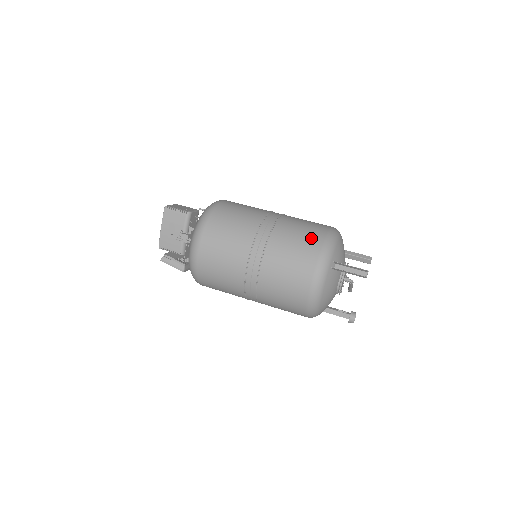
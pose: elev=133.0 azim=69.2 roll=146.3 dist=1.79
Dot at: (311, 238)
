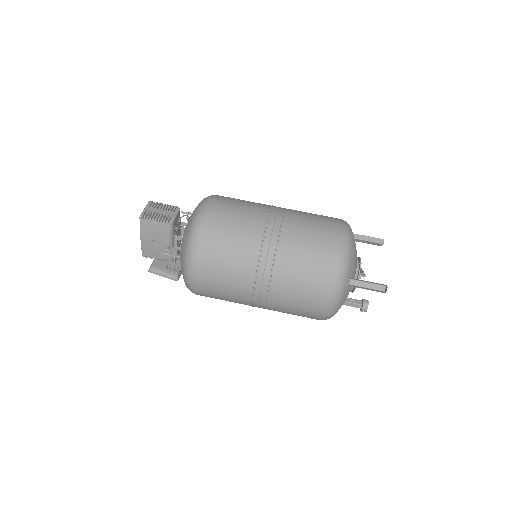
Dot at: (322, 257)
